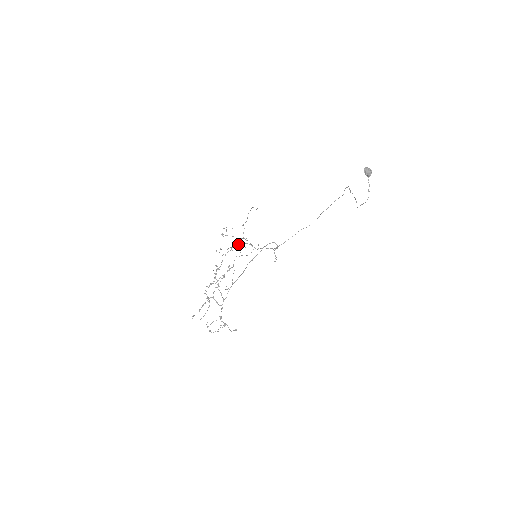
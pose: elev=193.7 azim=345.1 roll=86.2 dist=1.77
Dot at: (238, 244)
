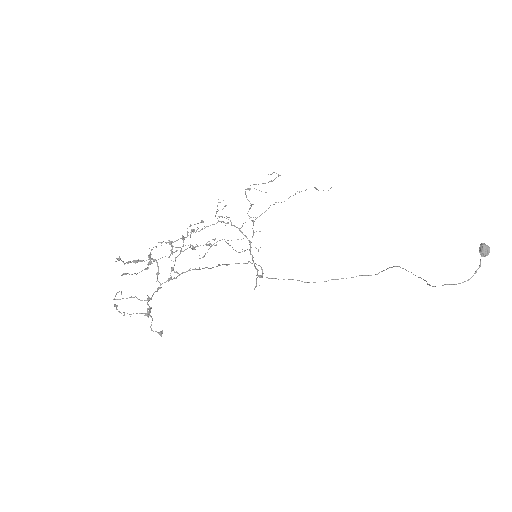
Dot at: occluded
